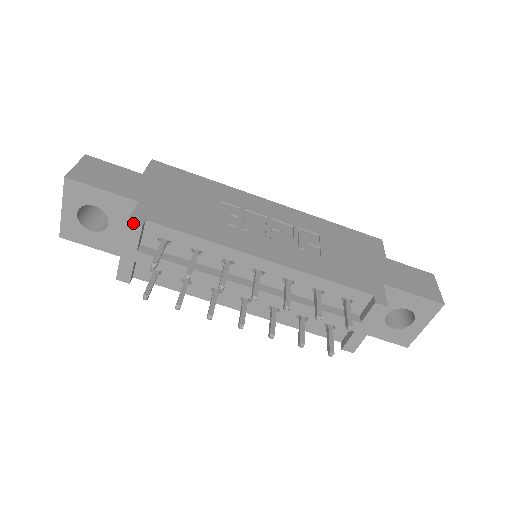
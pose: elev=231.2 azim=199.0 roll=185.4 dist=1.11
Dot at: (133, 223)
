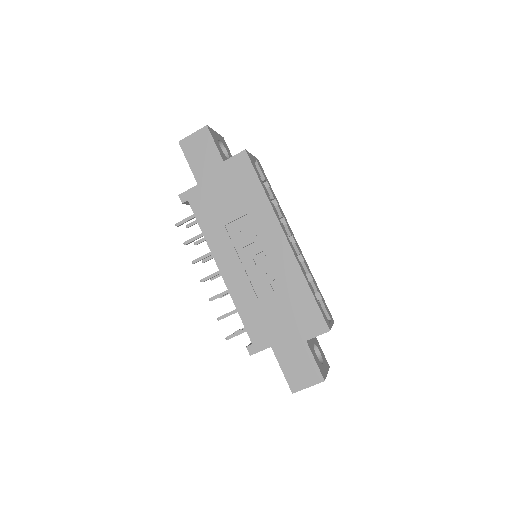
Dot at: (180, 198)
